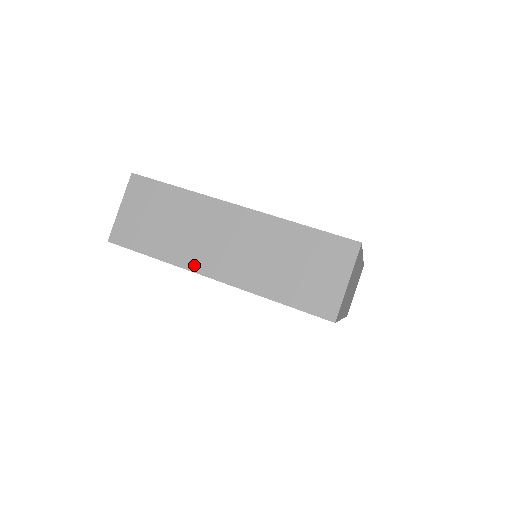
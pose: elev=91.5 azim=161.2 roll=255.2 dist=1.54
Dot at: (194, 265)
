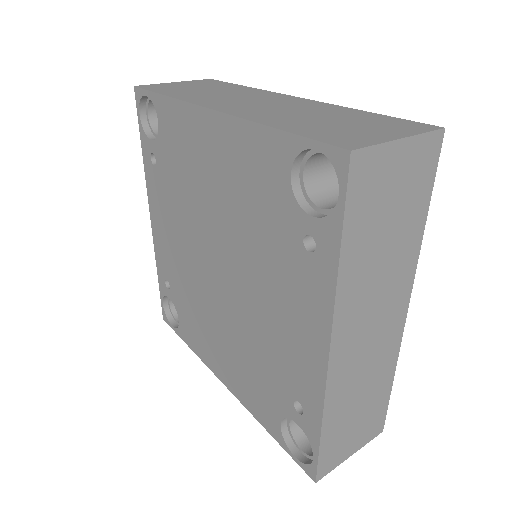
Dot at: (201, 102)
